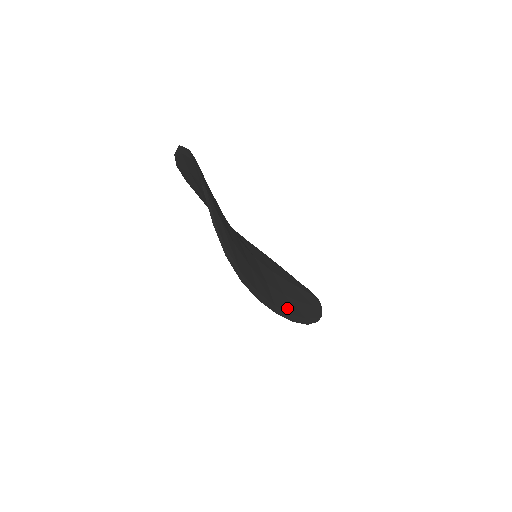
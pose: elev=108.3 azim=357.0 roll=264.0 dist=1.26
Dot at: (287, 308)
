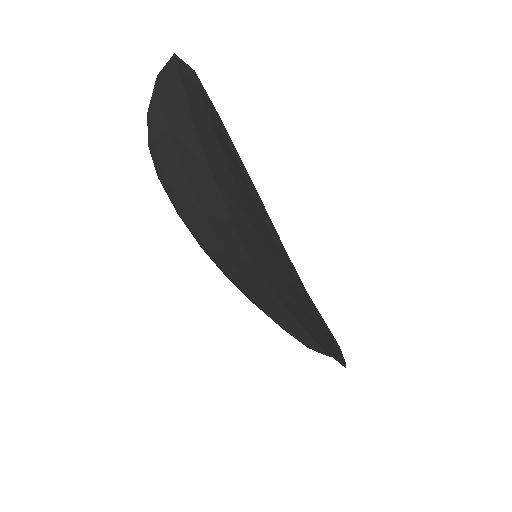
Dot at: occluded
